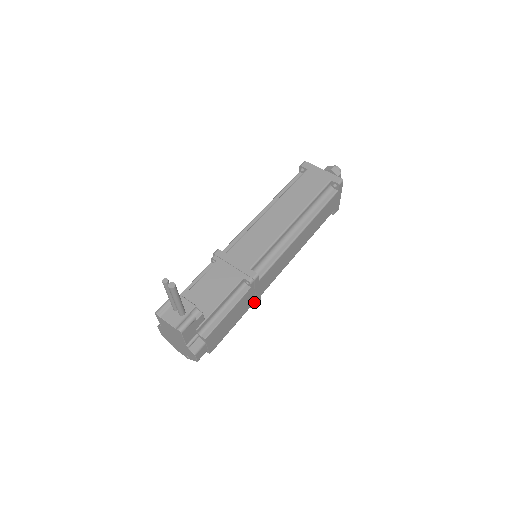
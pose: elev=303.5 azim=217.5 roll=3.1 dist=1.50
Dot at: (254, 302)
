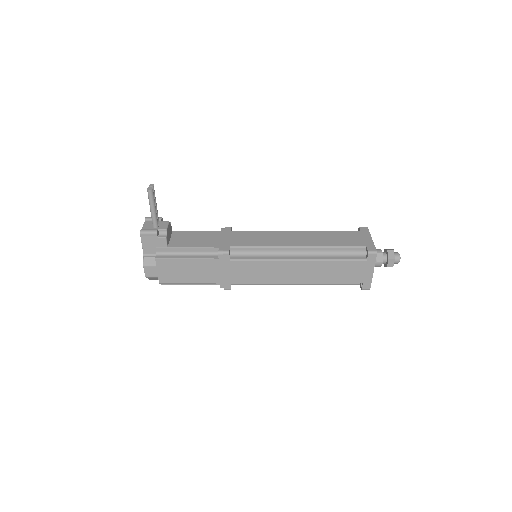
Dot at: (223, 283)
